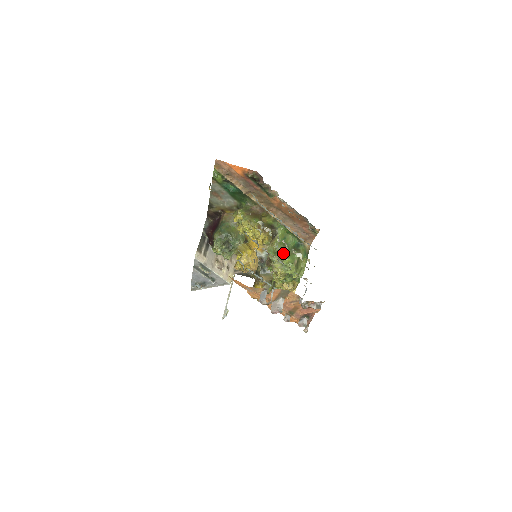
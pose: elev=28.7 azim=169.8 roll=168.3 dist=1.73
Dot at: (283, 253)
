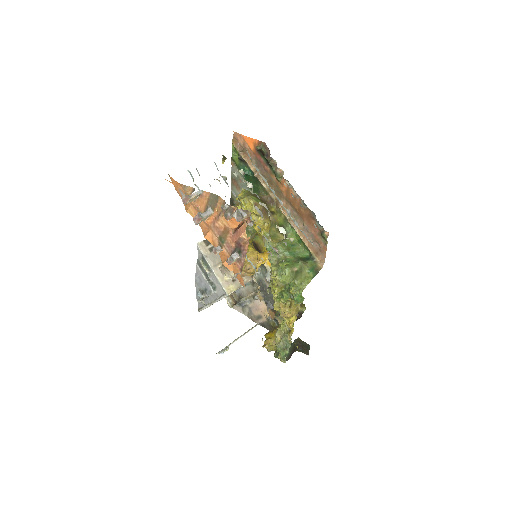
Dot at: (284, 257)
